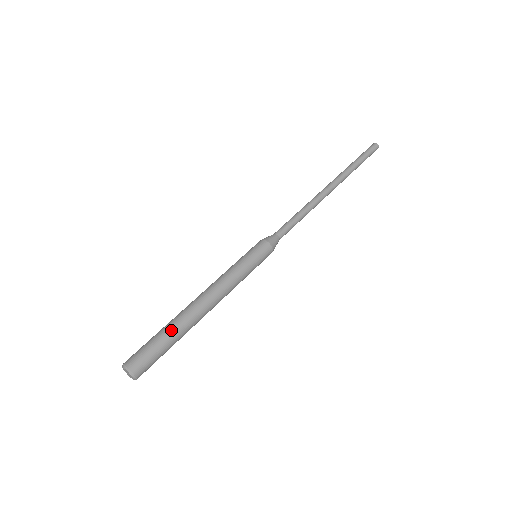
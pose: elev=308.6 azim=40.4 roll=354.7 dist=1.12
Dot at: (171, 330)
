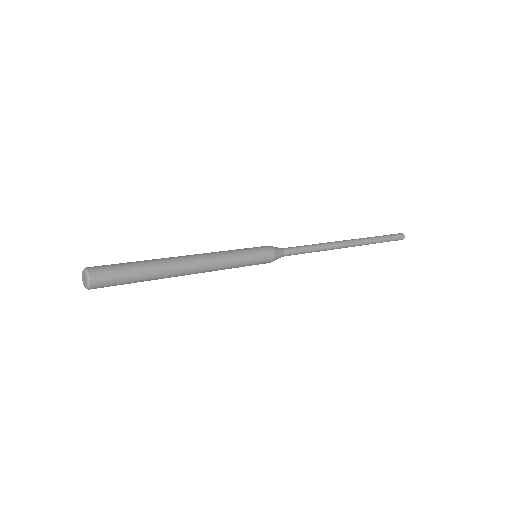
Dot at: occluded
